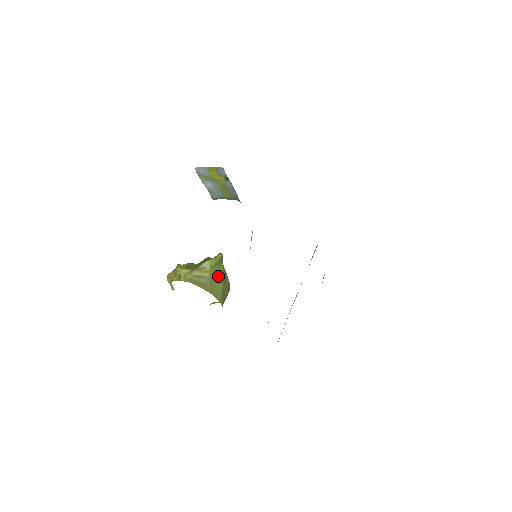
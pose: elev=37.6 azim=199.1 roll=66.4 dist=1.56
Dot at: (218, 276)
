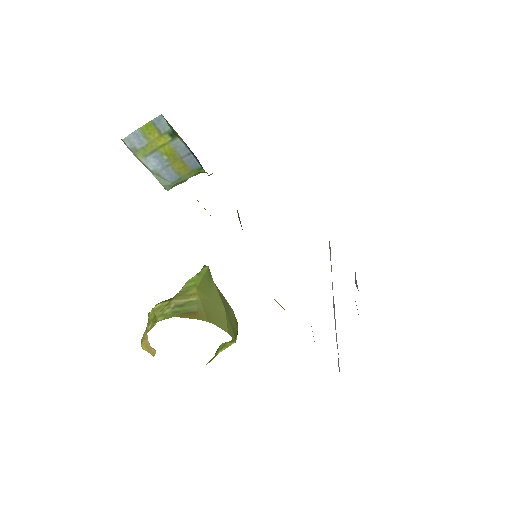
Dot at: (212, 298)
